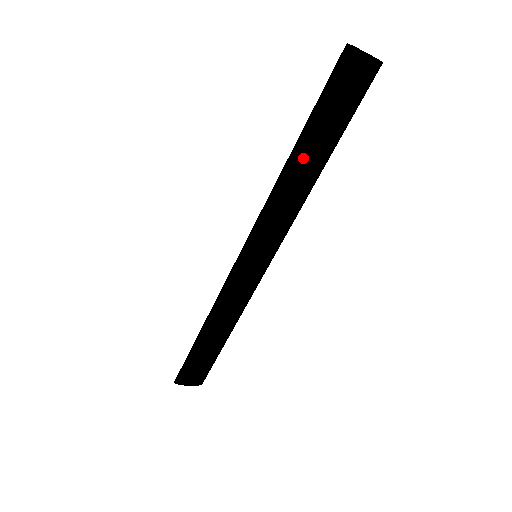
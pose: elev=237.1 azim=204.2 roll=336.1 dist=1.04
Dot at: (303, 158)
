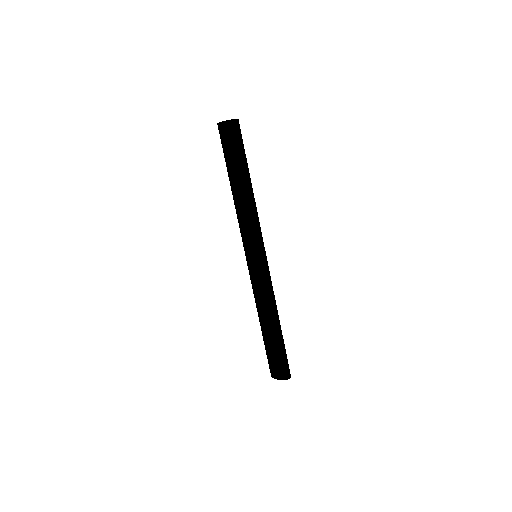
Dot at: (231, 185)
